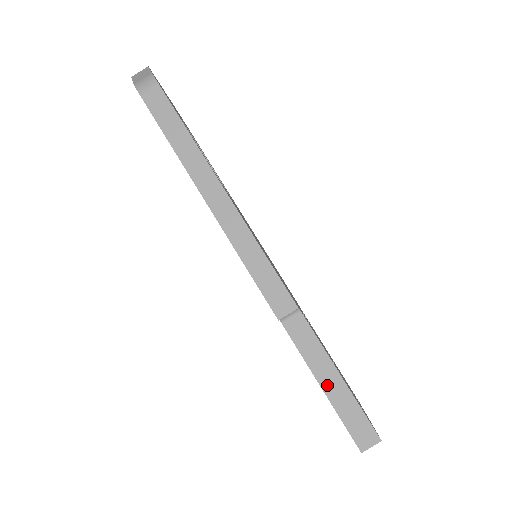
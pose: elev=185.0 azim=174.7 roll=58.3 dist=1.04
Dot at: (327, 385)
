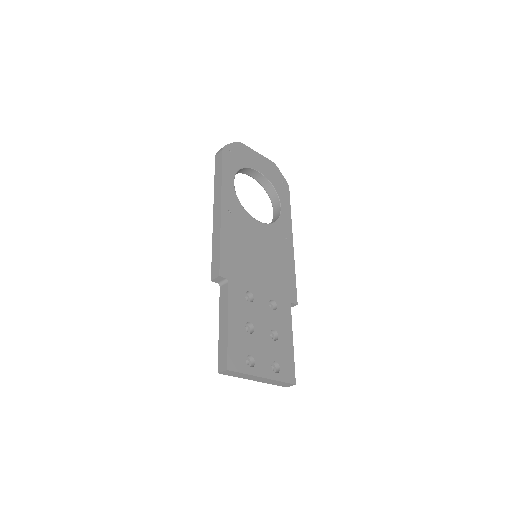
Dot at: (221, 327)
